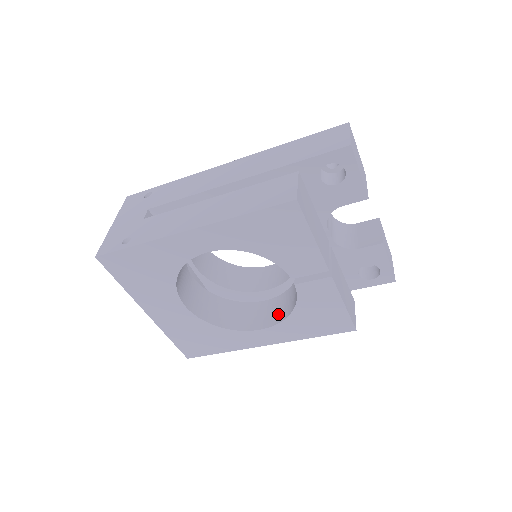
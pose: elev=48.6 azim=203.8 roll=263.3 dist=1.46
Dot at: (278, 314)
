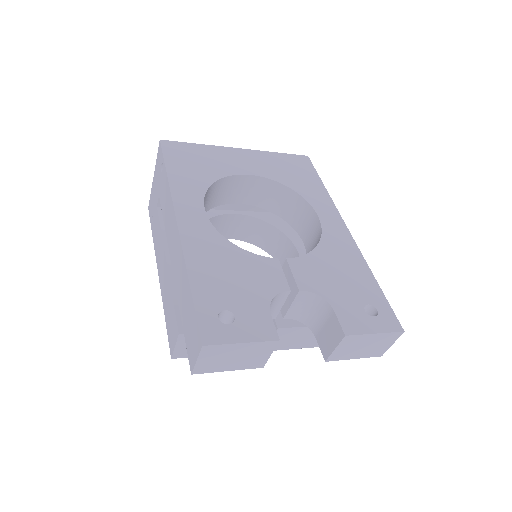
Dot at: occluded
